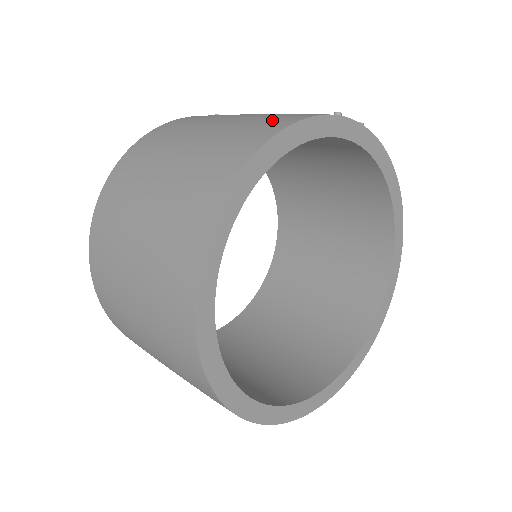
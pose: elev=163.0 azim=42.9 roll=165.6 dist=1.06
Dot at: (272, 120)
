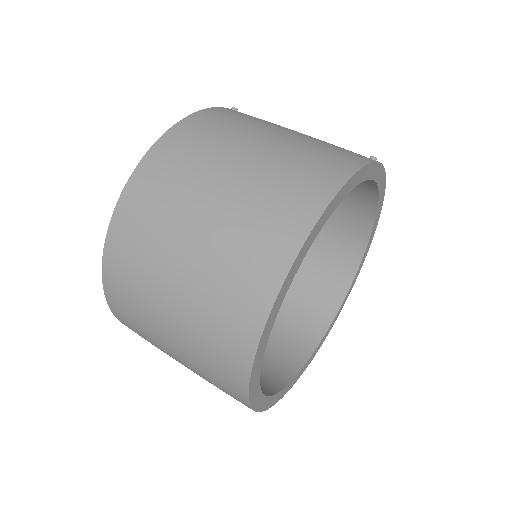
Dot at: (329, 159)
